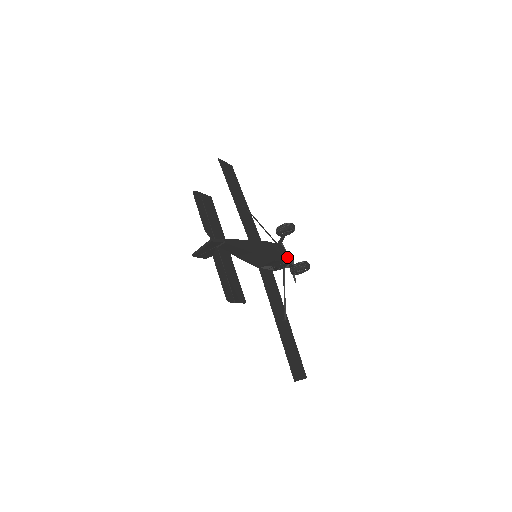
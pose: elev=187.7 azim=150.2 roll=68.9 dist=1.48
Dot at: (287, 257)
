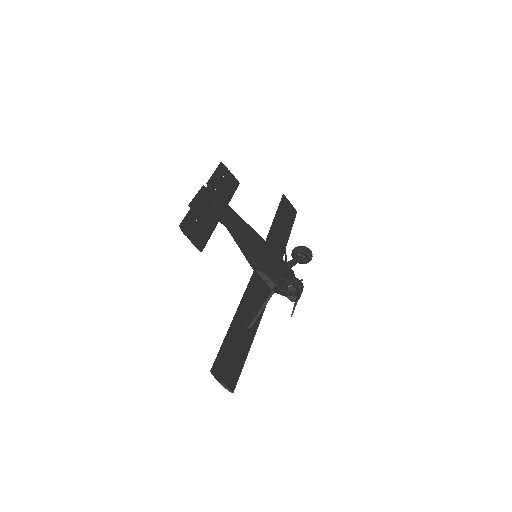
Dot at: occluded
